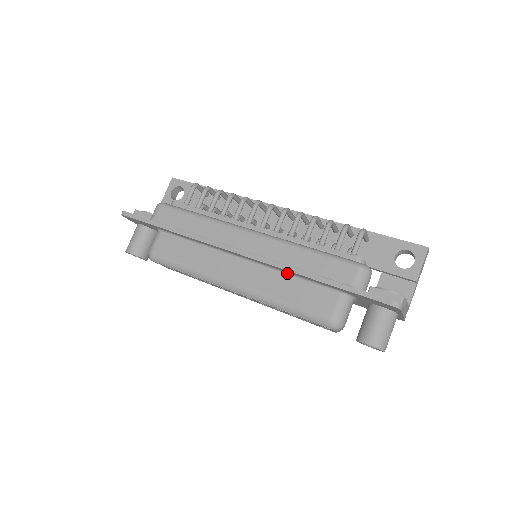
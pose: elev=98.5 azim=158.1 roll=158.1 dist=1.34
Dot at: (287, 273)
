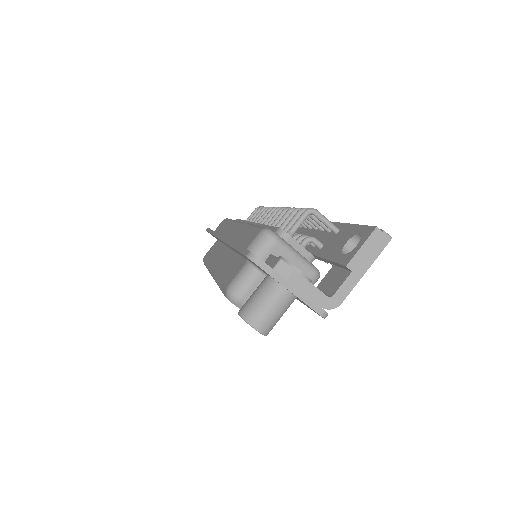
Dot at: (236, 252)
